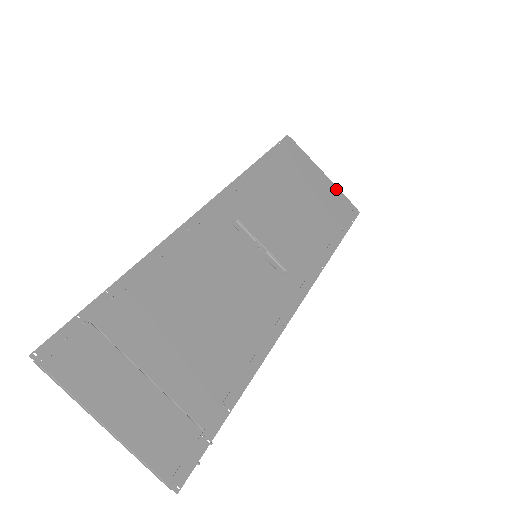
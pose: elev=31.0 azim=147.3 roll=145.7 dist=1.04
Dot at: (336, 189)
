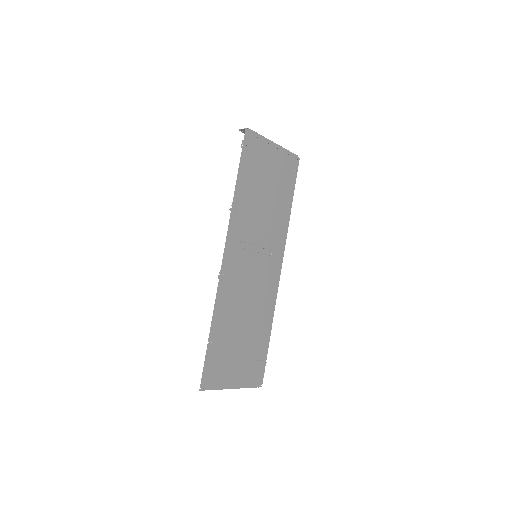
Dot at: (284, 151)
